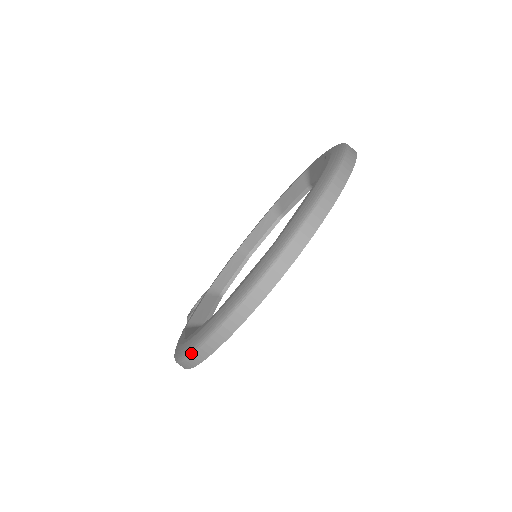
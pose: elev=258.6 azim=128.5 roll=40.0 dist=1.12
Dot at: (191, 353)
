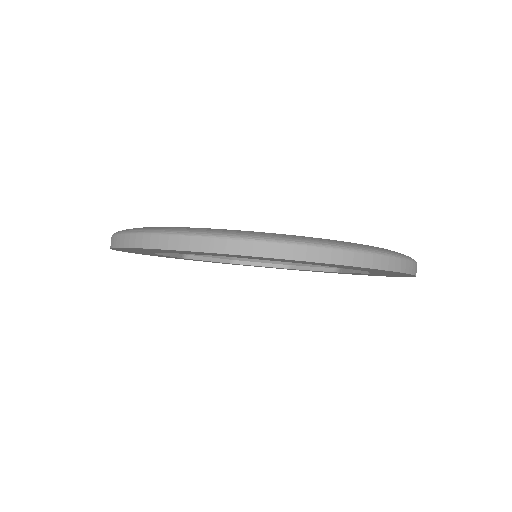
Dot at: (153, 232)
